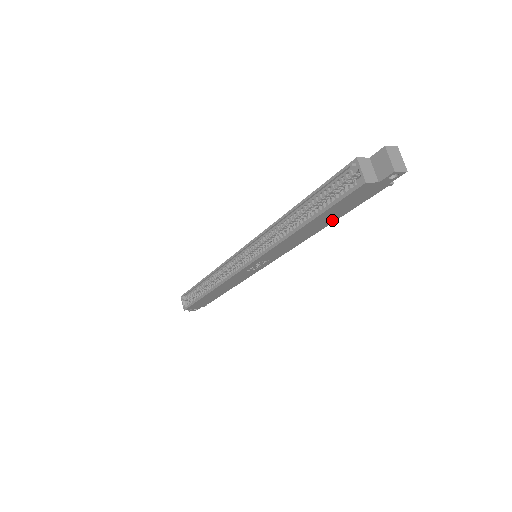
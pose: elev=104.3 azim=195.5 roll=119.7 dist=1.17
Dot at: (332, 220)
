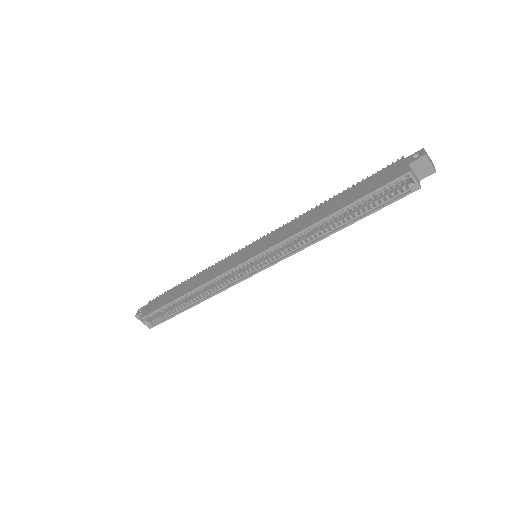
Dot at: occluded
